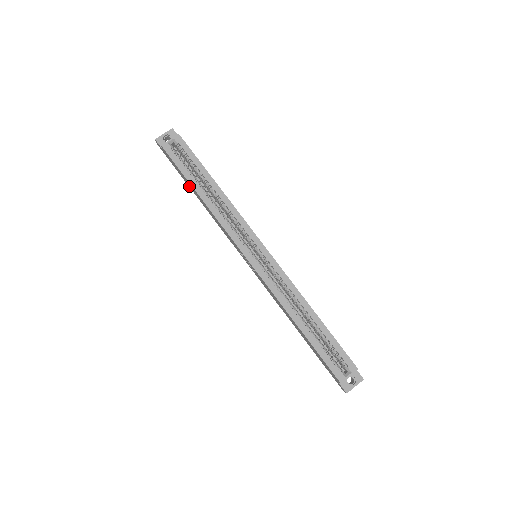
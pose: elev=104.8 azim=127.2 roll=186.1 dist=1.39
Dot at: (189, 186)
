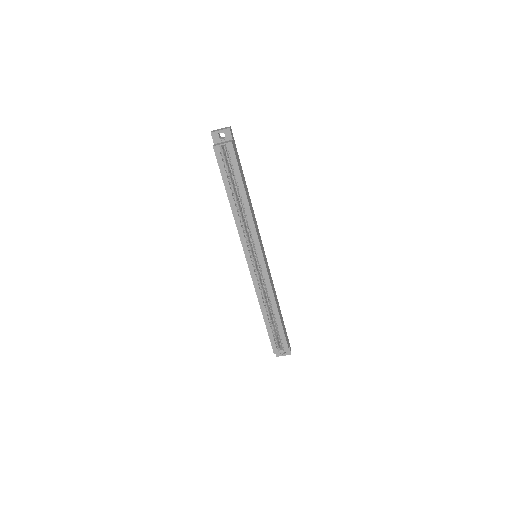
Dot at: occluded
